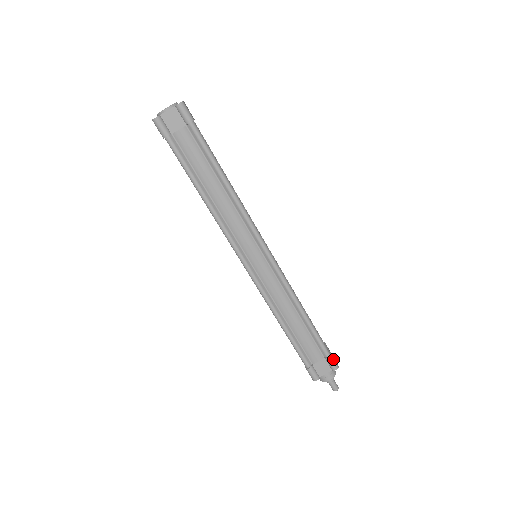
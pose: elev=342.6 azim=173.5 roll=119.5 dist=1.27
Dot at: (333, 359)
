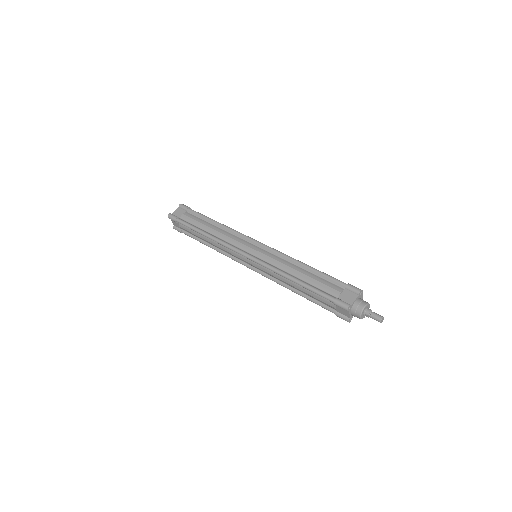
Dot at: (352, 286)
